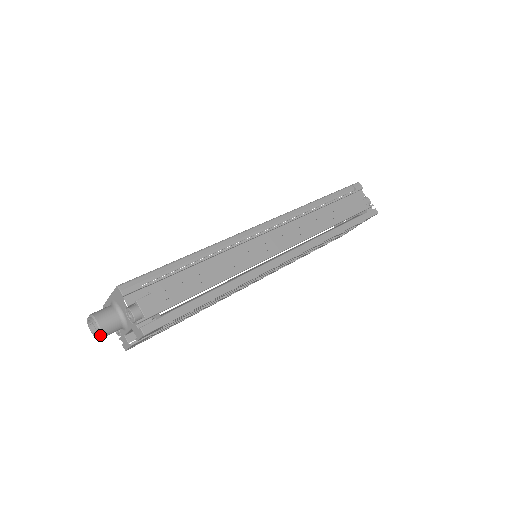
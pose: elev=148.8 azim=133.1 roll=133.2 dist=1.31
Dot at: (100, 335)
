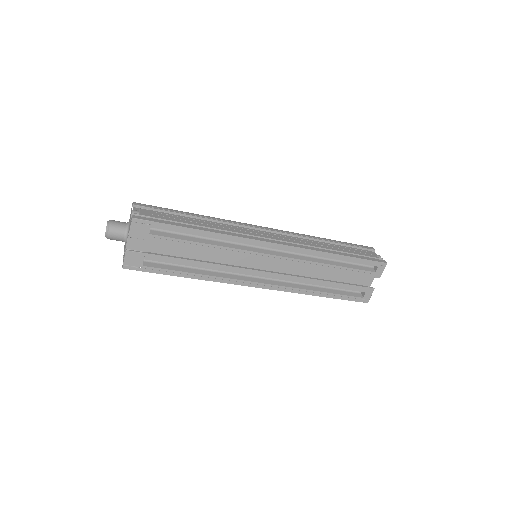
Dot at: (108, 229)
